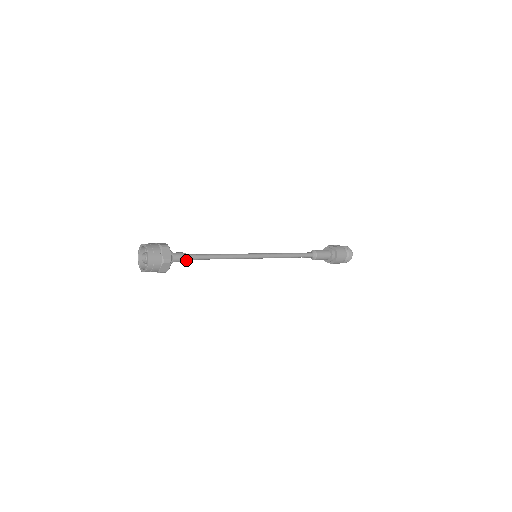
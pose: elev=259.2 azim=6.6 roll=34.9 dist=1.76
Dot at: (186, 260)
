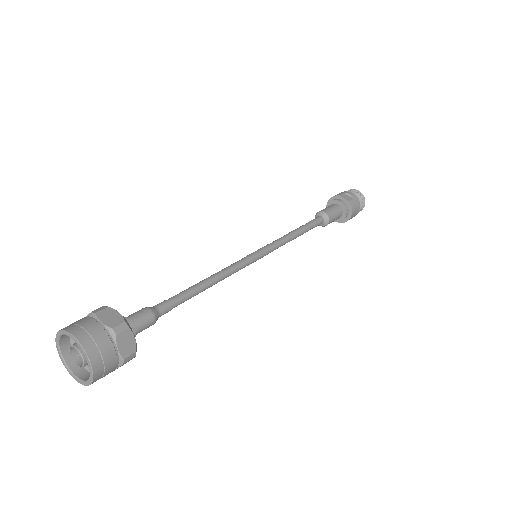
Dot at: (155, 320)
